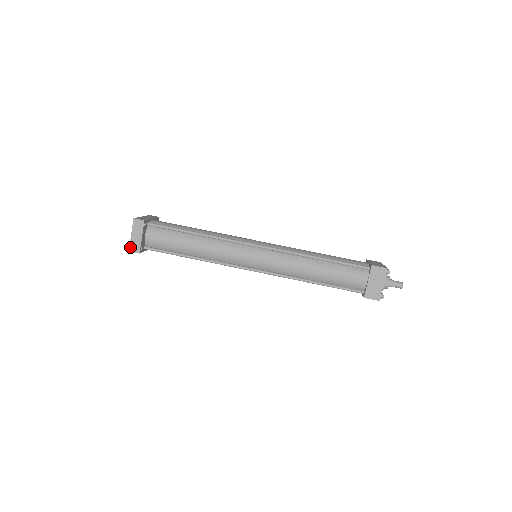
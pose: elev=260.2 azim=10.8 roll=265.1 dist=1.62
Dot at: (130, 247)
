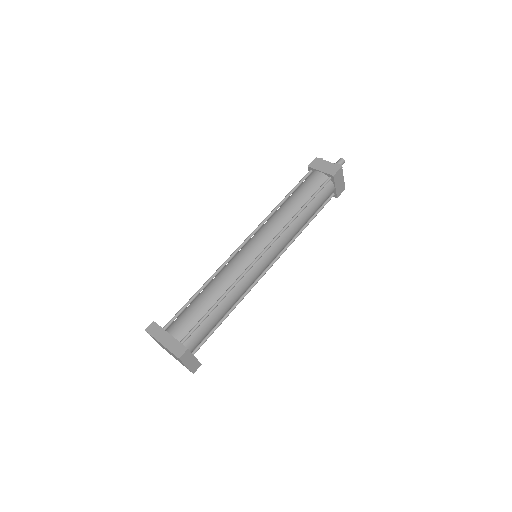
Dot at: (192, 372)
